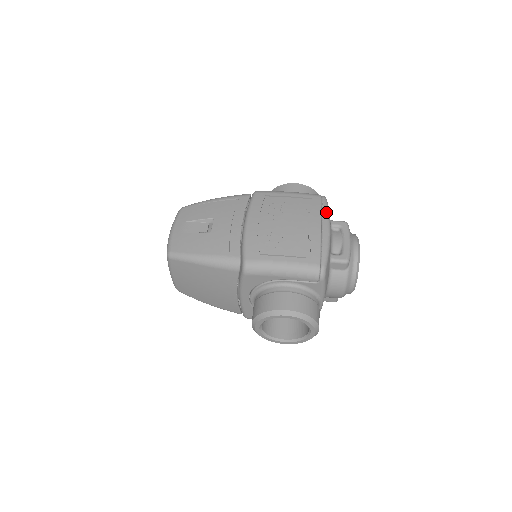
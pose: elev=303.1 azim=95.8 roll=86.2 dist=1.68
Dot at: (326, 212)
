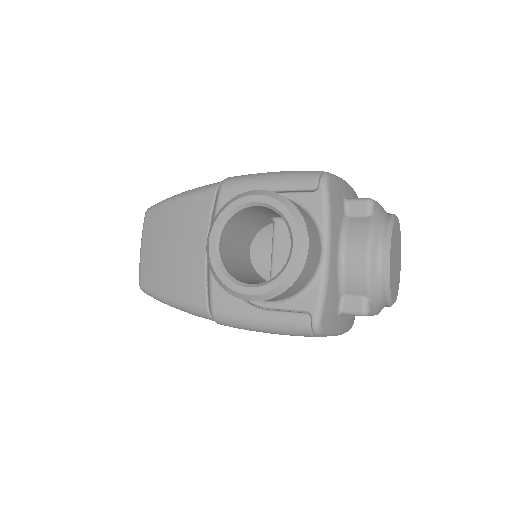
Dot at: occluded
